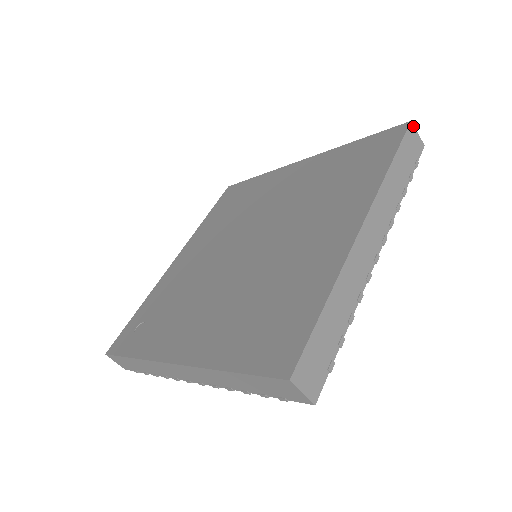
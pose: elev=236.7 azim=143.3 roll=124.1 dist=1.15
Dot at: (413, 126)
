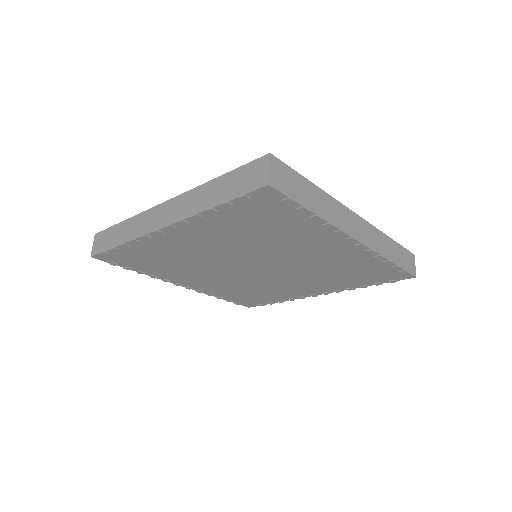
Dot at: (414, 258)
